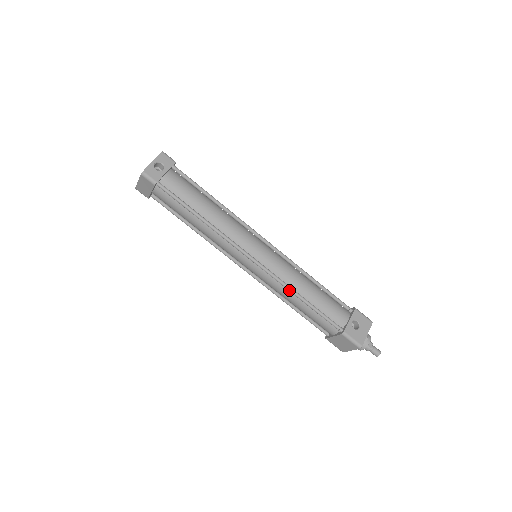
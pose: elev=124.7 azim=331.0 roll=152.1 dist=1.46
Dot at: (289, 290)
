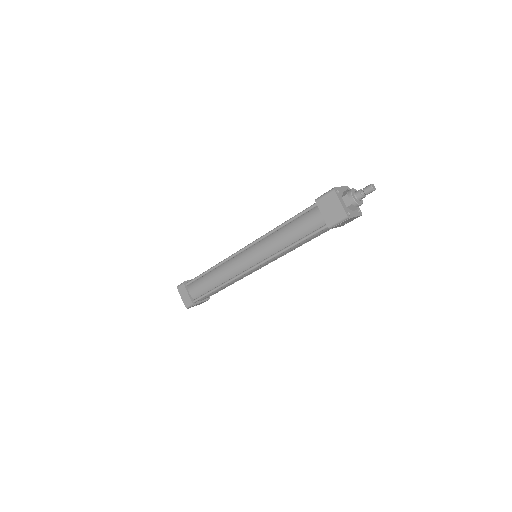
Dot at: (270, 232)
